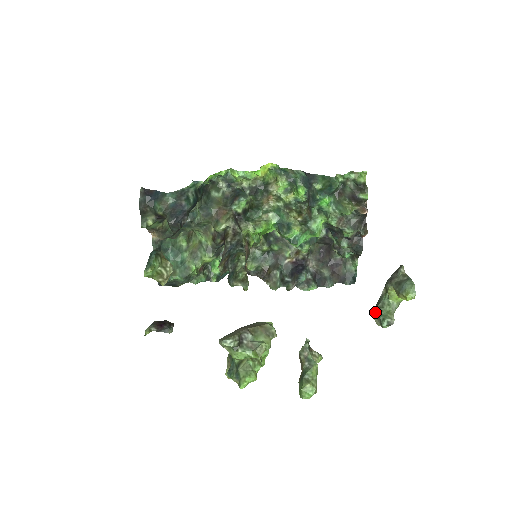
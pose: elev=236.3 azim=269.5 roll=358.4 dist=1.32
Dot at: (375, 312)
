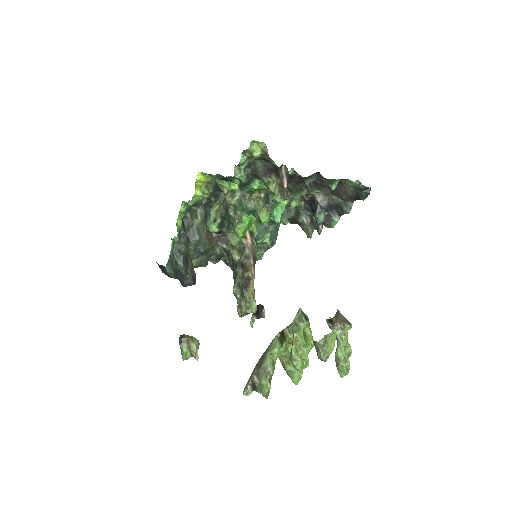
Dot at: occluded
